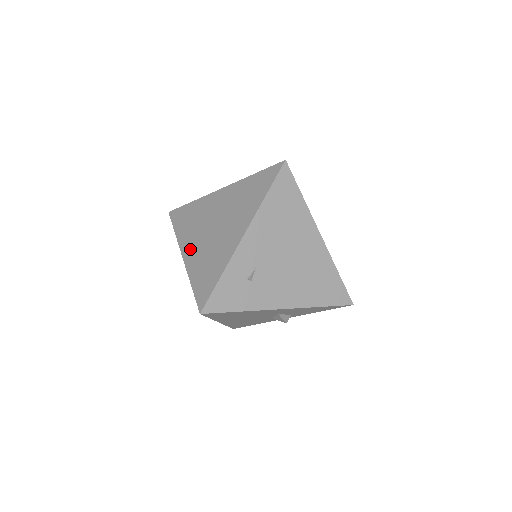
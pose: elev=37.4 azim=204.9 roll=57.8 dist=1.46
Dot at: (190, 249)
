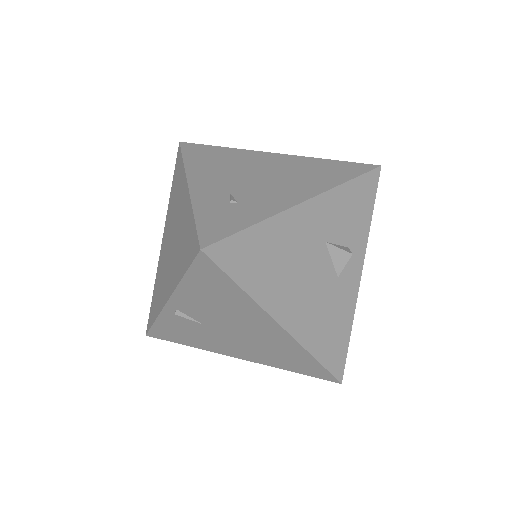
Dot at: (168, 285)
